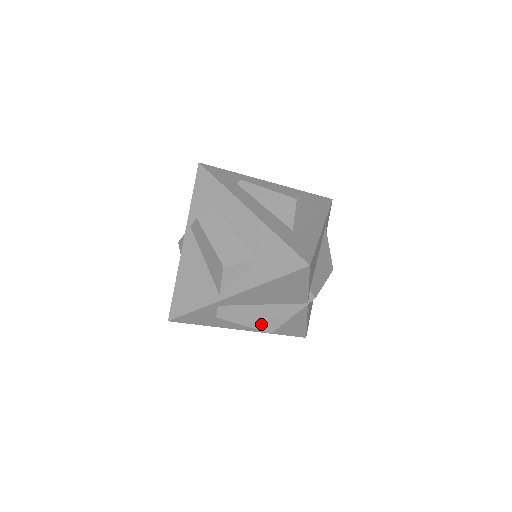
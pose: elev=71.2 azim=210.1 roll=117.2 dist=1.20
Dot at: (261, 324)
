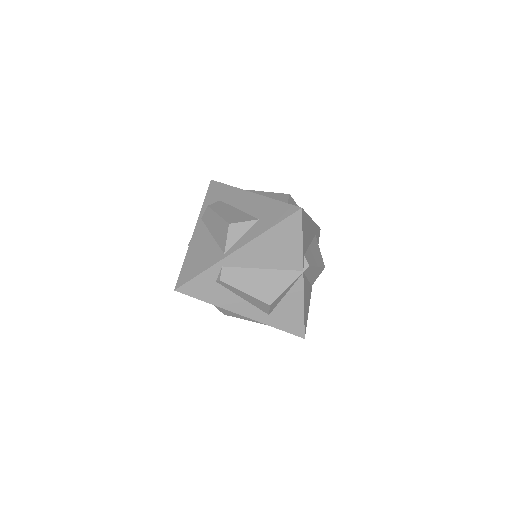
Dot at: (261, 292)
